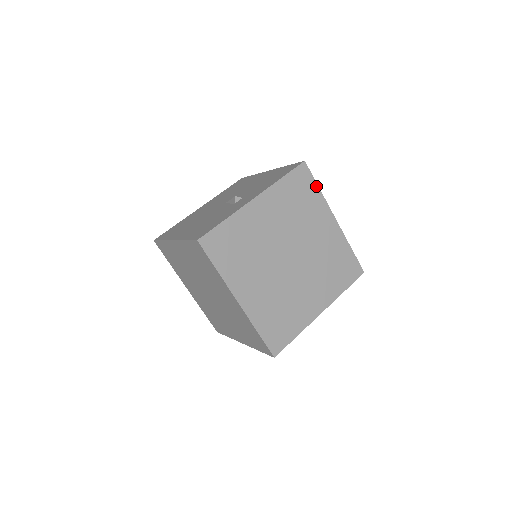
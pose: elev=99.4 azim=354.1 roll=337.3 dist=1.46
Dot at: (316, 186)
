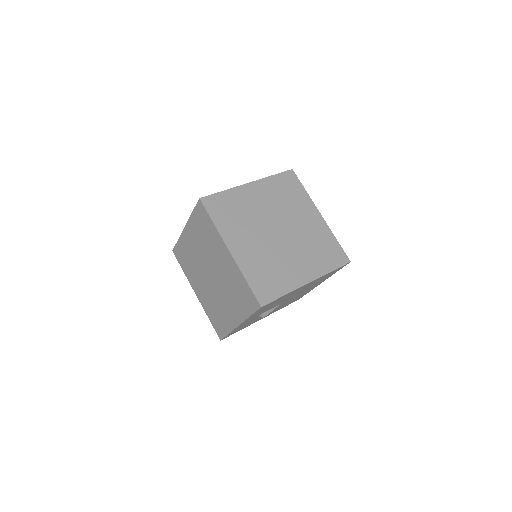
Dot at: occluded
